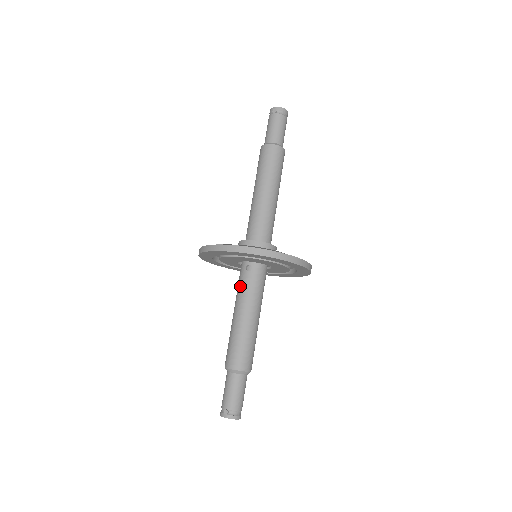
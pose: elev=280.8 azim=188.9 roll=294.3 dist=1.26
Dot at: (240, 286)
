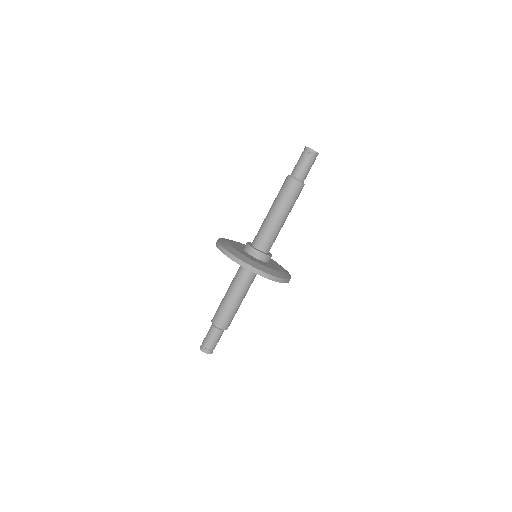
Dot at: (238, 275)
